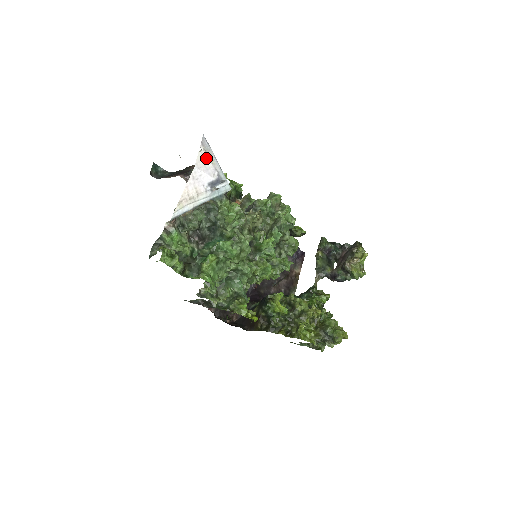
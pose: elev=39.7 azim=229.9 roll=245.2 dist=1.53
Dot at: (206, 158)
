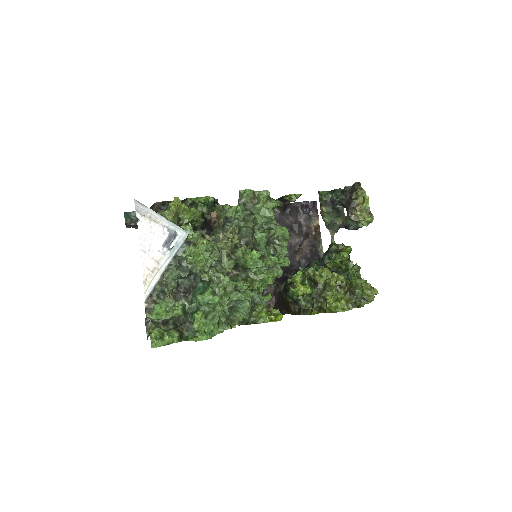
Dot at: (148, 223)
